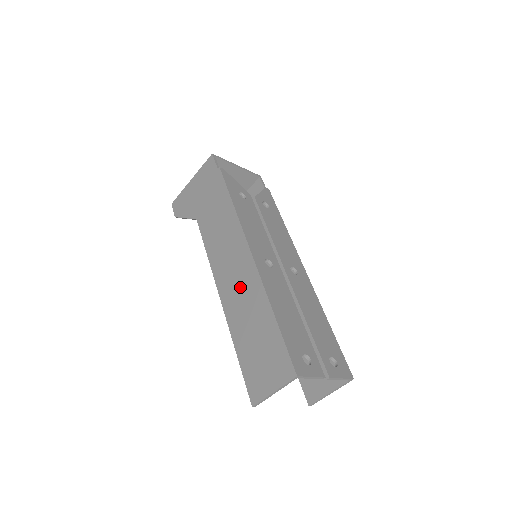
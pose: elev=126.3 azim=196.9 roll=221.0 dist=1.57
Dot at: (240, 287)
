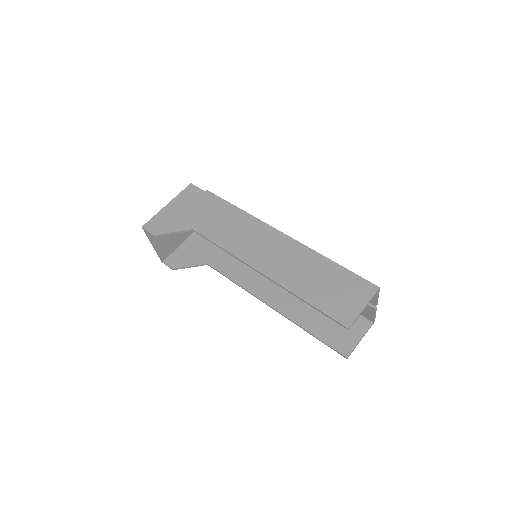
Dot at: (283, 257)
